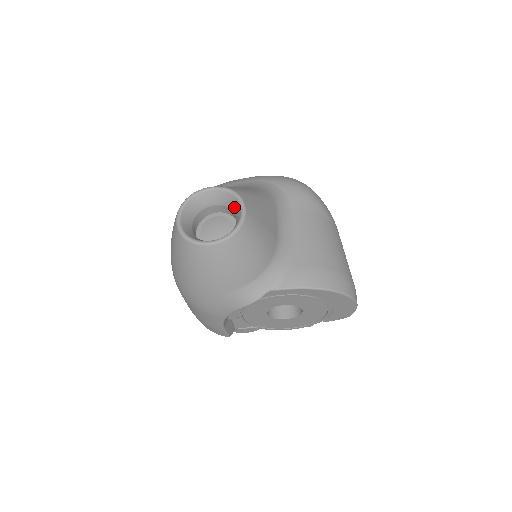
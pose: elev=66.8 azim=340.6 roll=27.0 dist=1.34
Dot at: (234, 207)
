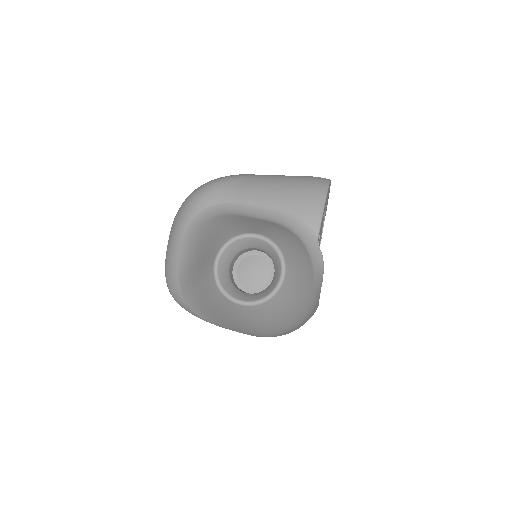
Dot at: (243, 246)
